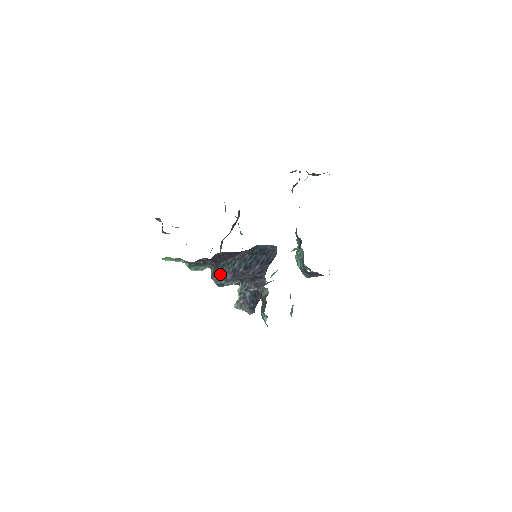
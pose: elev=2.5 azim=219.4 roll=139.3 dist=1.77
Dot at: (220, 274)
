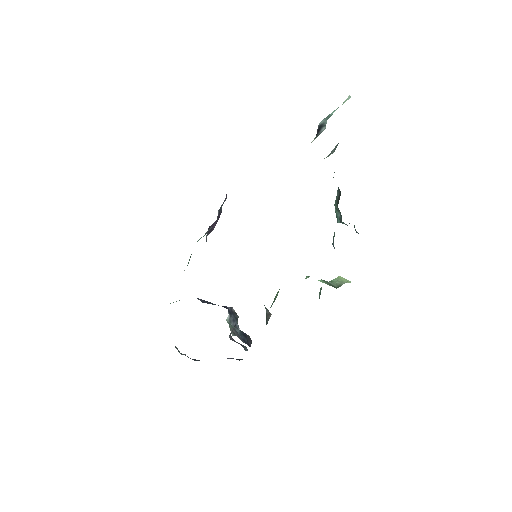
Dot at: (181, 353)
